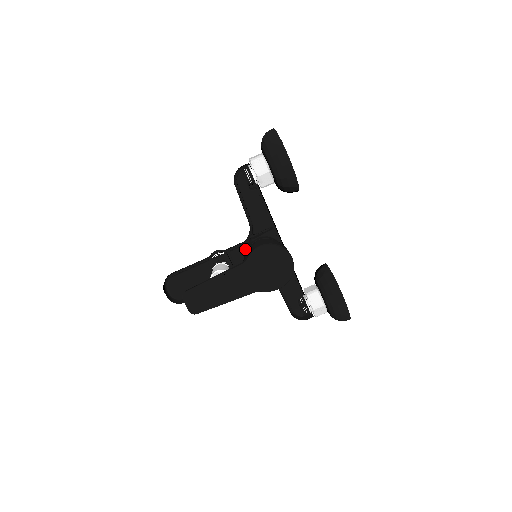
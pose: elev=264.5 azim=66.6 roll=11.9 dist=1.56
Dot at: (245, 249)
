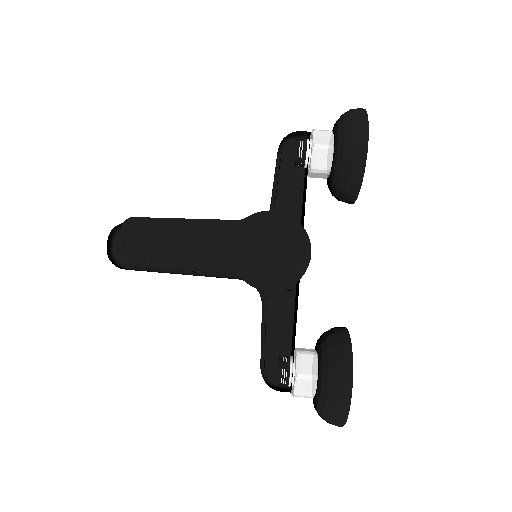
Dot at: occluded
